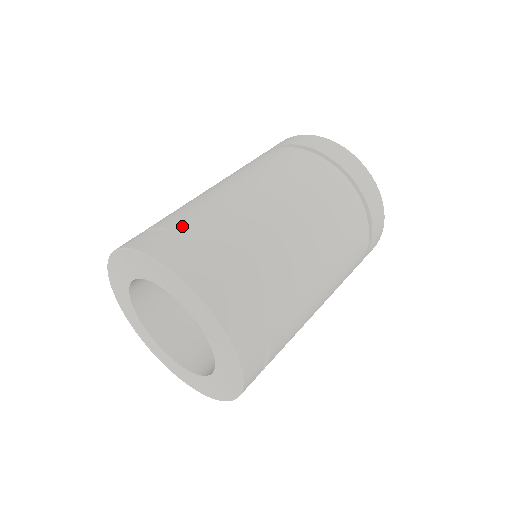
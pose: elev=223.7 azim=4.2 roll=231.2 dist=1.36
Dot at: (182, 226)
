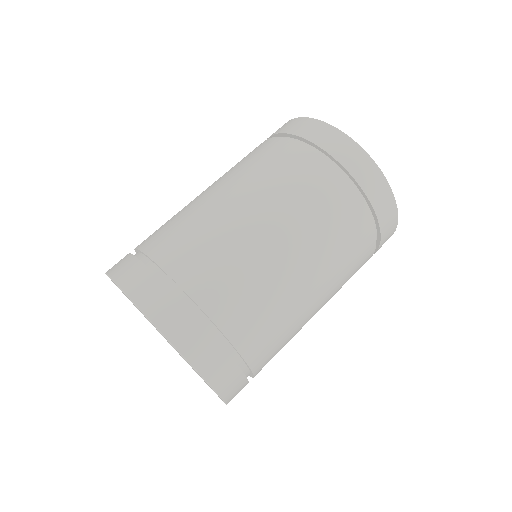
Dot at: (188, 282)
